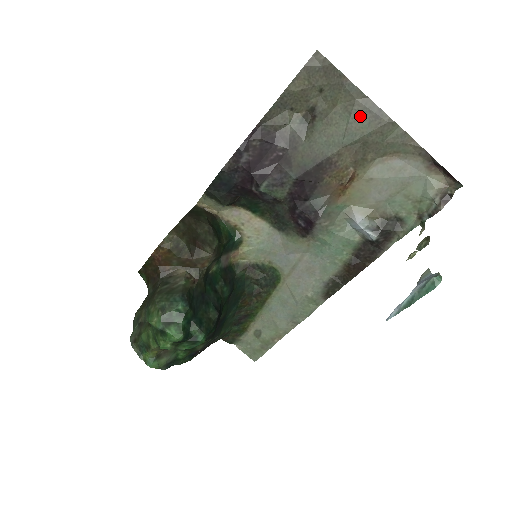
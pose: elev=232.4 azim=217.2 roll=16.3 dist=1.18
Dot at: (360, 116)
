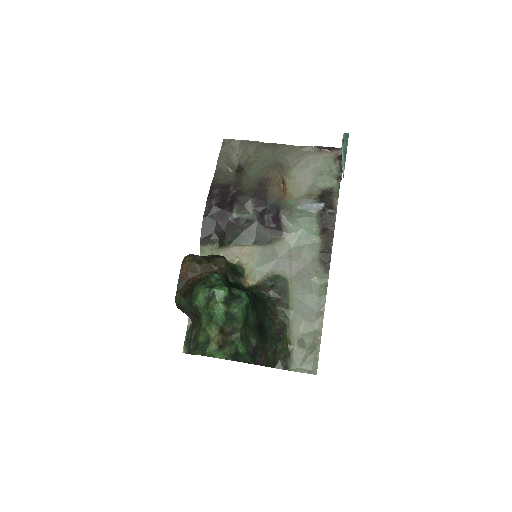
Dot at: (265, 151)
